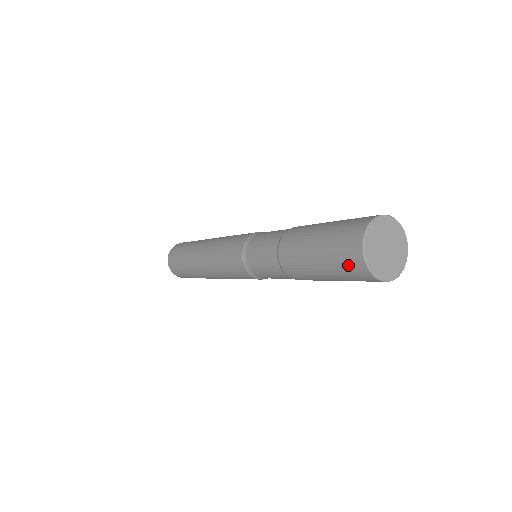
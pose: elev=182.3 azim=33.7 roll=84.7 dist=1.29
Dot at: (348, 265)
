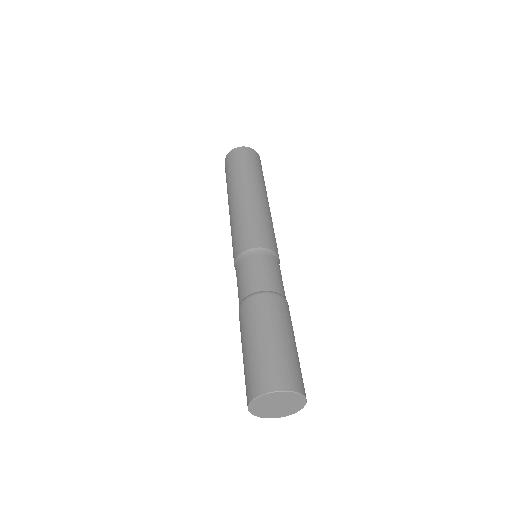
Dot at: (249, 381)
